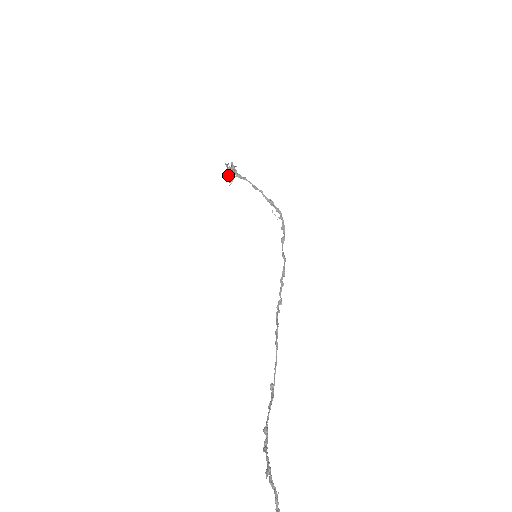
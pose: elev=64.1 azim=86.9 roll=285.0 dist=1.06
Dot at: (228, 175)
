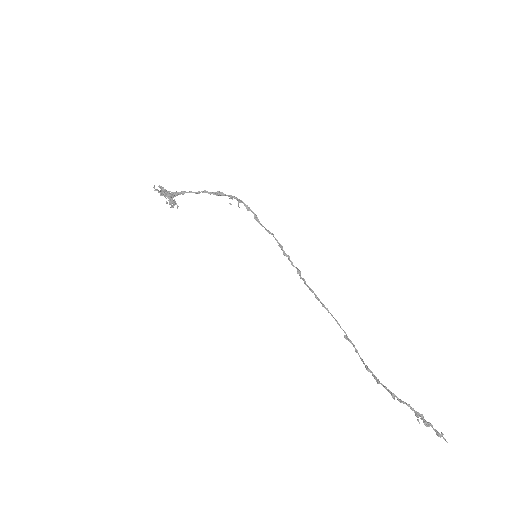
Dot at: (170, 204)
